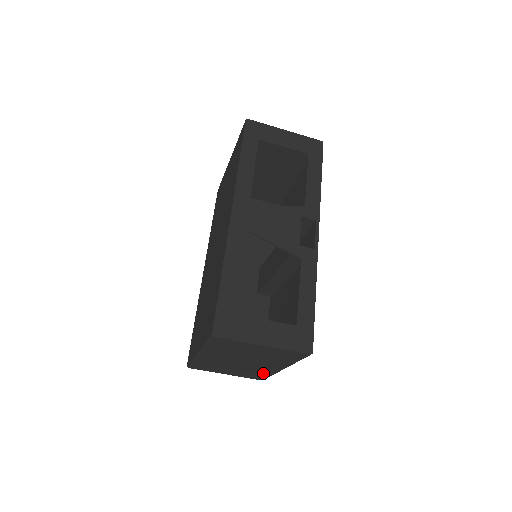
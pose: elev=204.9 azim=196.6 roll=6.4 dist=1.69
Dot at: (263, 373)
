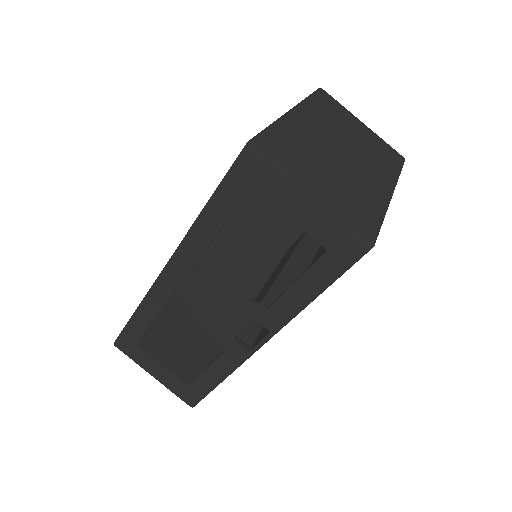
Dot at: occluded
